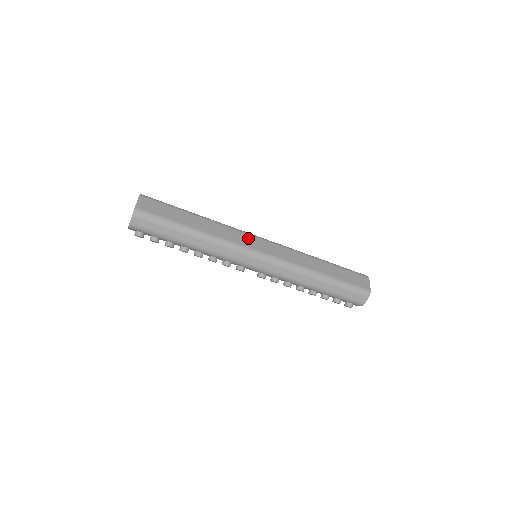
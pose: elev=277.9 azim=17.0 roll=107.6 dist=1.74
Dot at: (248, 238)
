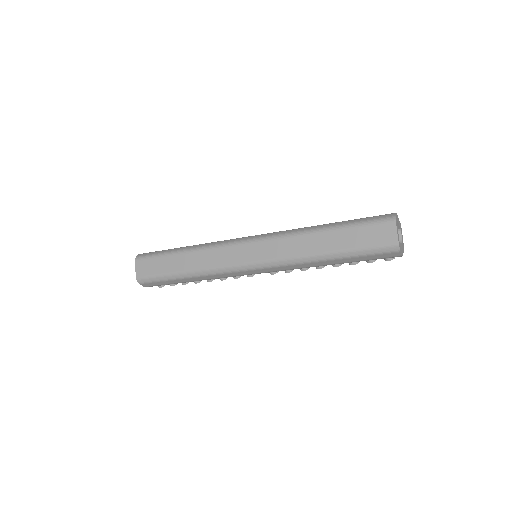
Dot at: (232, 252)
